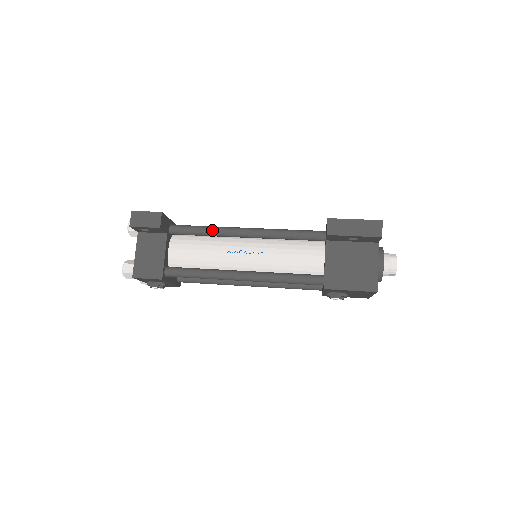
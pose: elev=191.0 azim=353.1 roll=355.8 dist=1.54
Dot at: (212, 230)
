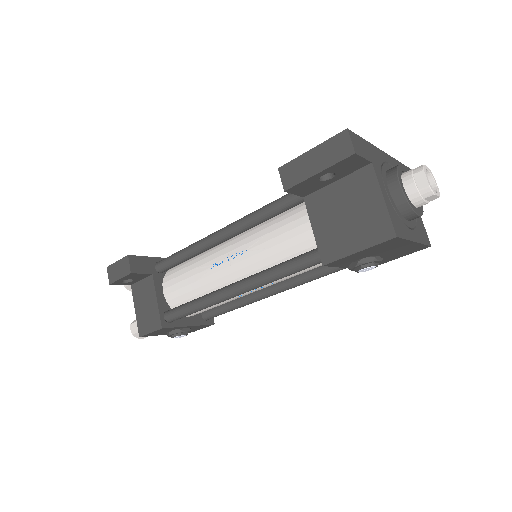
Dot at: (190, 249)
